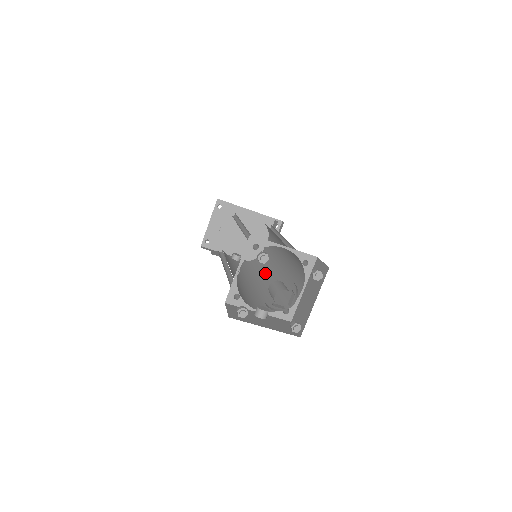
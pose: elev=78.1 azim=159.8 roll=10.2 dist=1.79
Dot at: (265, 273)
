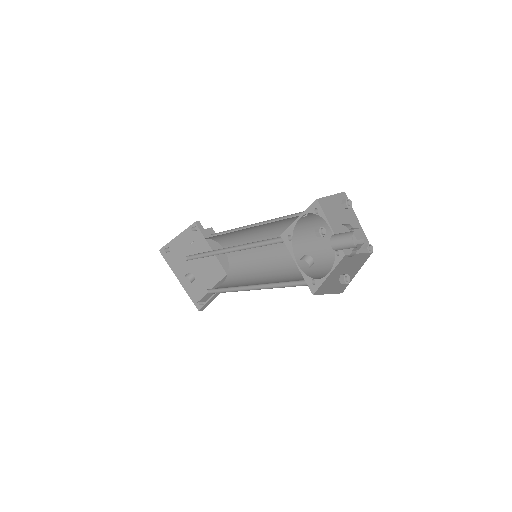
Dot at: occluded
